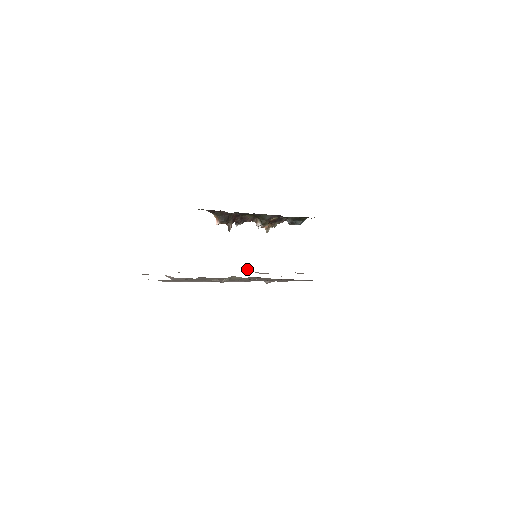
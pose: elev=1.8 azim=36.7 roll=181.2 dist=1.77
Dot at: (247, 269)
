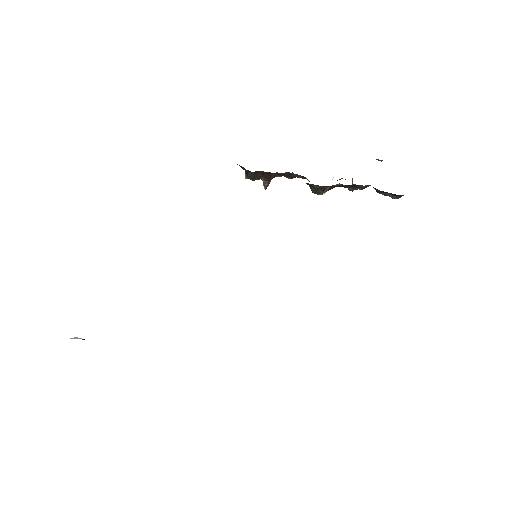
Dot at: occluded
